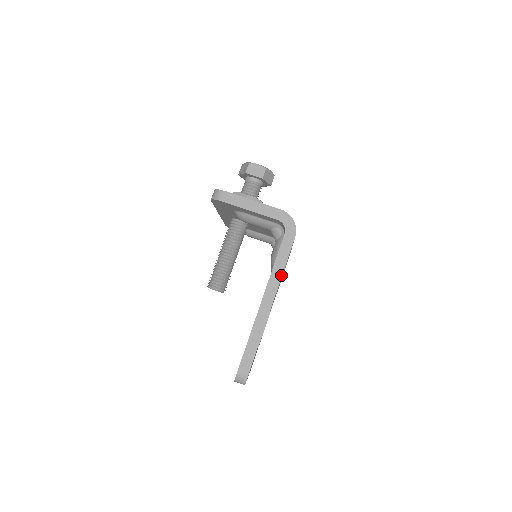
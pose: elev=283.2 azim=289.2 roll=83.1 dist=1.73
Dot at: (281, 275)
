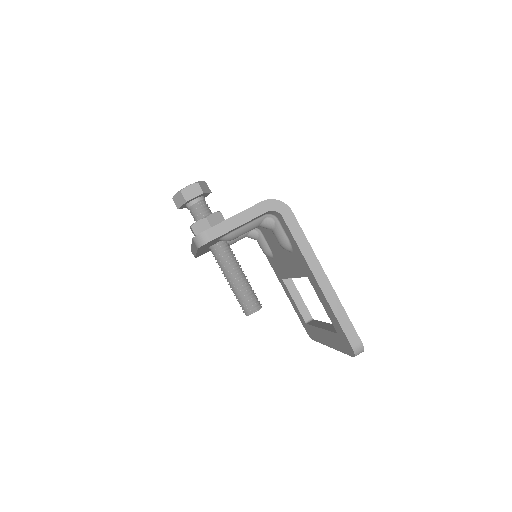
Dot at: (311, 249)
